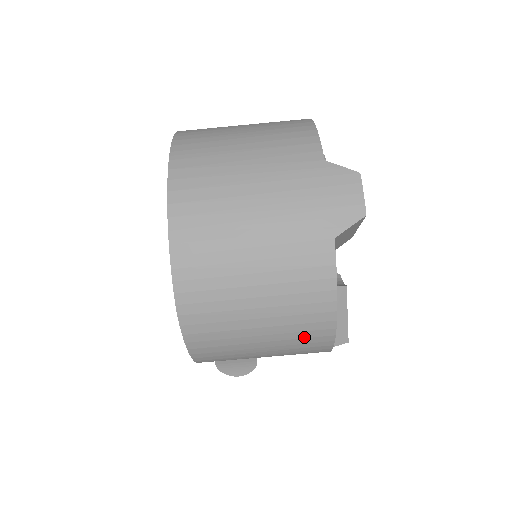
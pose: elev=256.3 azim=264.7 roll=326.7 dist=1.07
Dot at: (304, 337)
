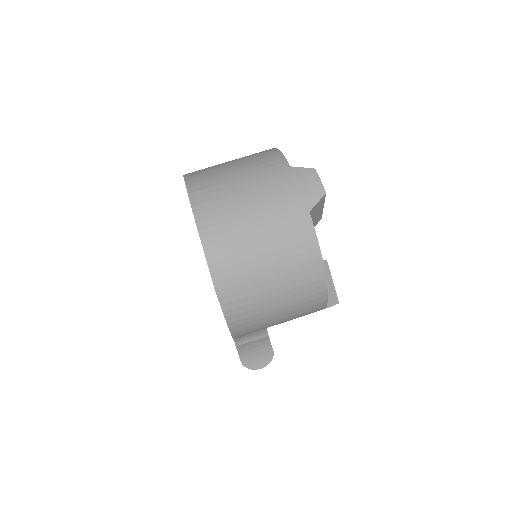
Dot at: (305, 290)
